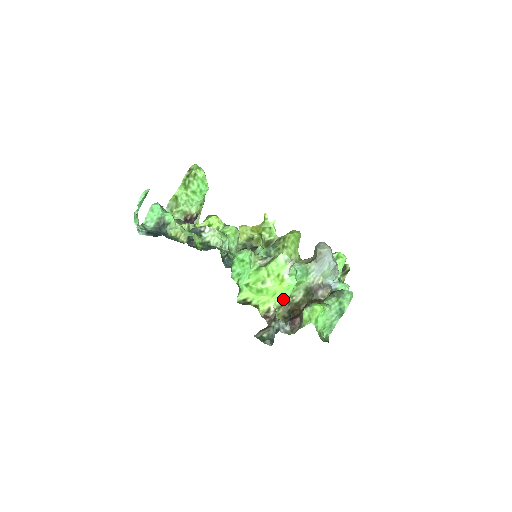
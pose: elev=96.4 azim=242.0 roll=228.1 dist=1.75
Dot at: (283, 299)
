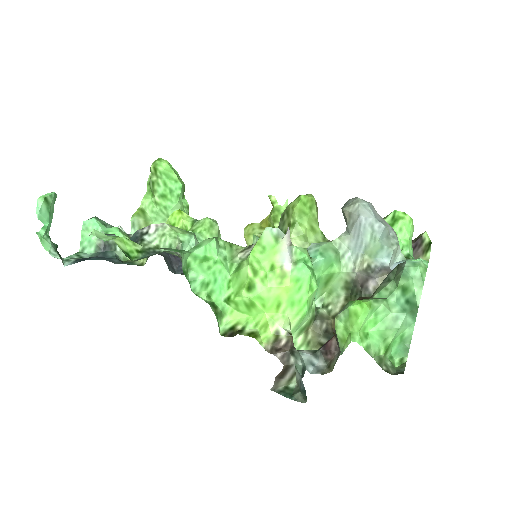
Dot at: (299, 311)
